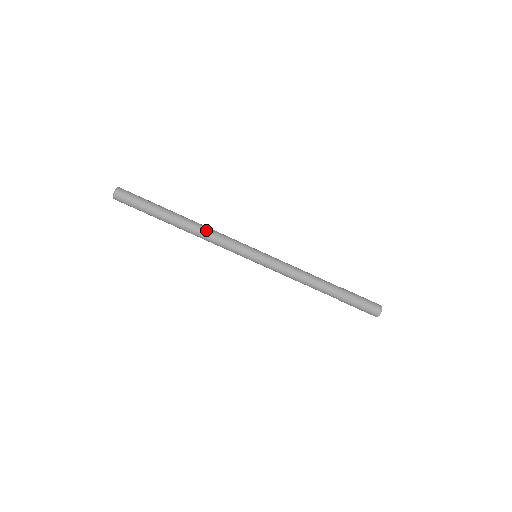
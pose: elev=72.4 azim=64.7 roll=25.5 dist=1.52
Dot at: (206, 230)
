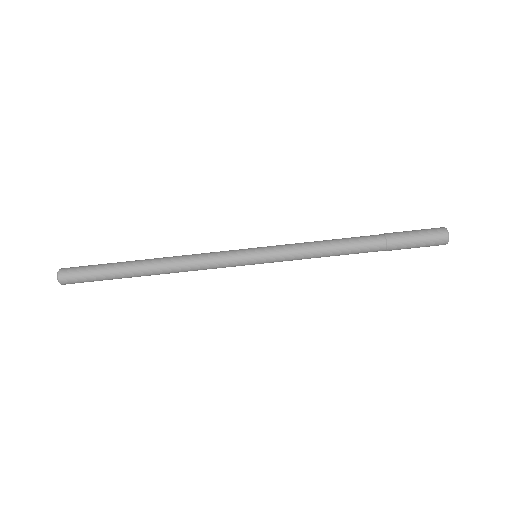
Dot at: (180, 260)
